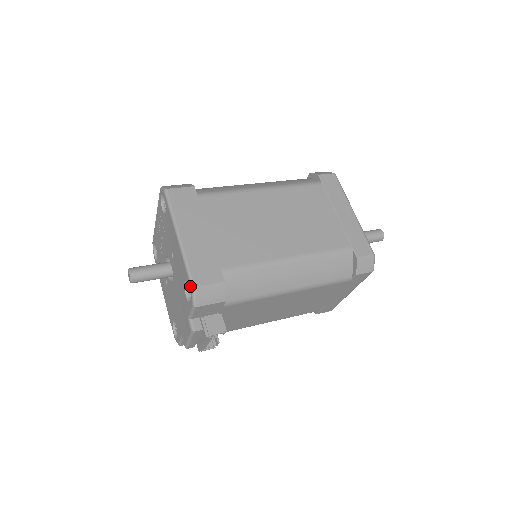
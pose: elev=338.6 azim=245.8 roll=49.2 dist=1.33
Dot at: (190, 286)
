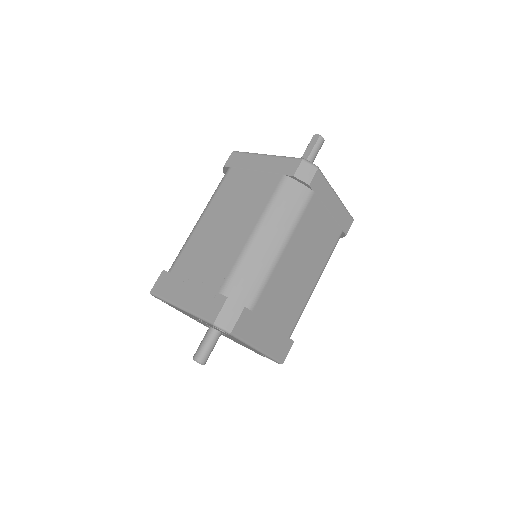
Dot at: occluded
